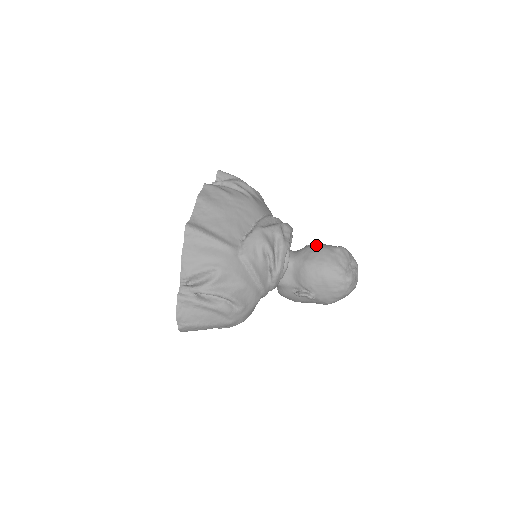
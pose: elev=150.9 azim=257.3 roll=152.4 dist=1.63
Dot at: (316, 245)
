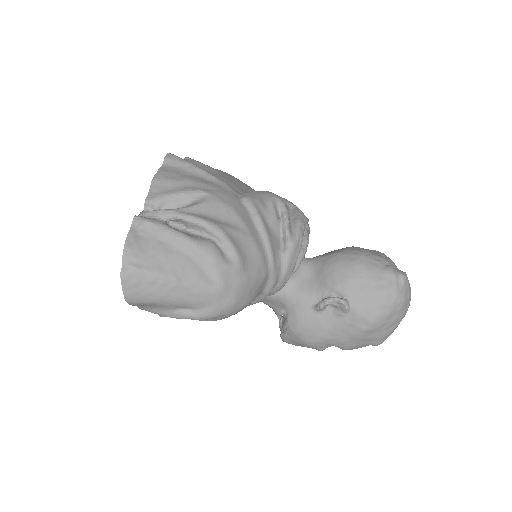
Dot at: occluded
